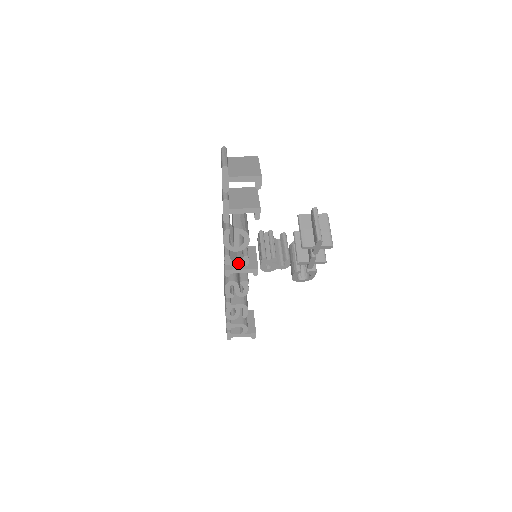
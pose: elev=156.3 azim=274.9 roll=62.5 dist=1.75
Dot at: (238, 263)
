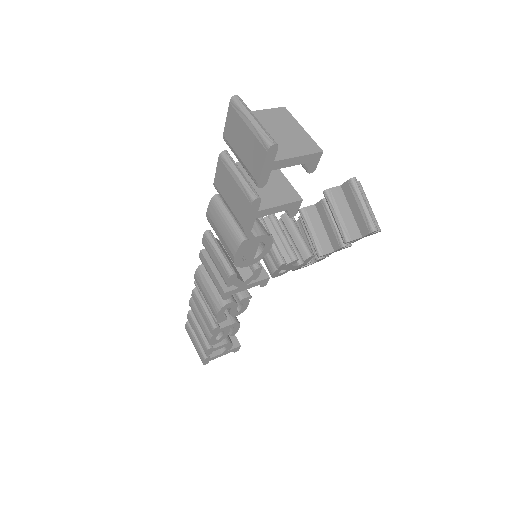
Dot at: (244, 278)
